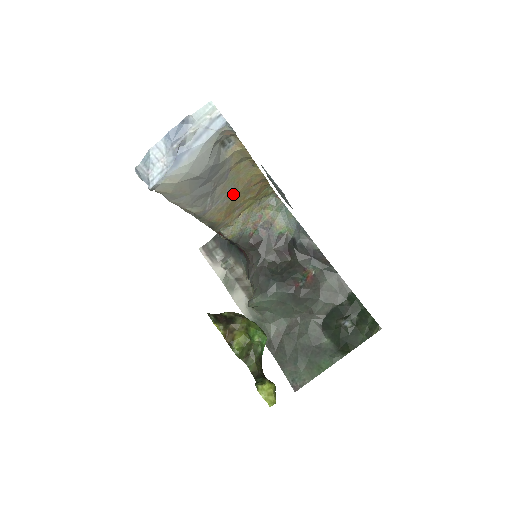
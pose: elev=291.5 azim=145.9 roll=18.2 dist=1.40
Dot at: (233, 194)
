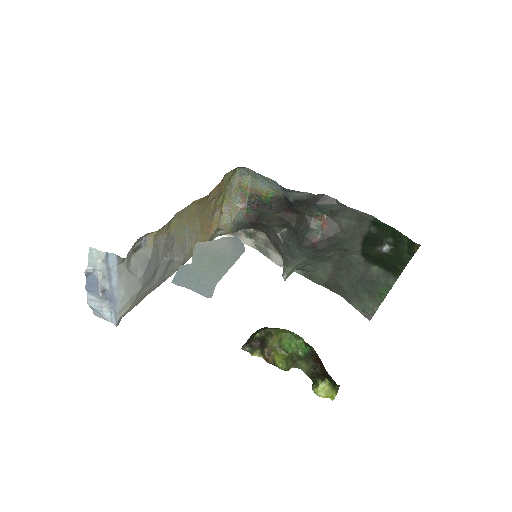
Dot at: (195, 225)
